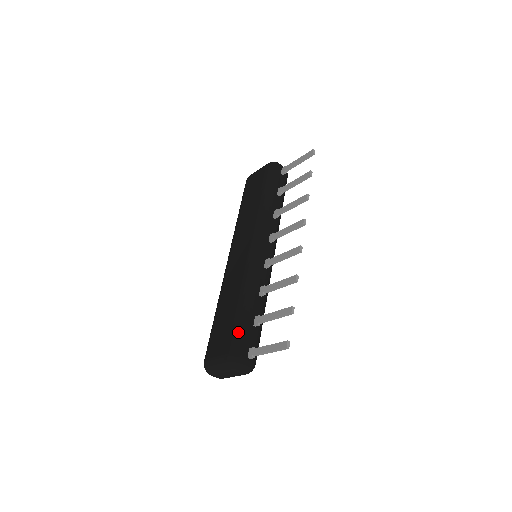
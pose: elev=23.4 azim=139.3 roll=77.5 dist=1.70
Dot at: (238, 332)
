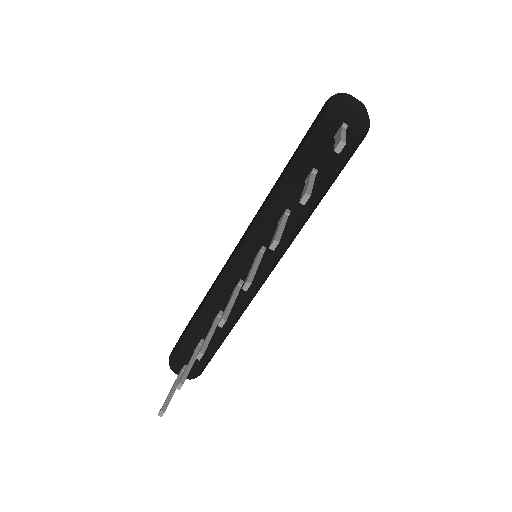
Dot at: (180, 343)
